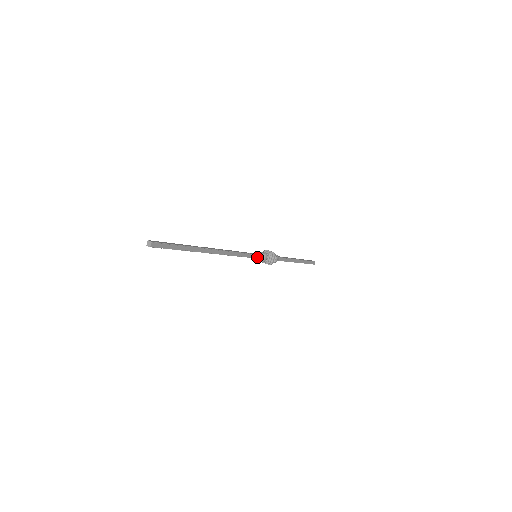
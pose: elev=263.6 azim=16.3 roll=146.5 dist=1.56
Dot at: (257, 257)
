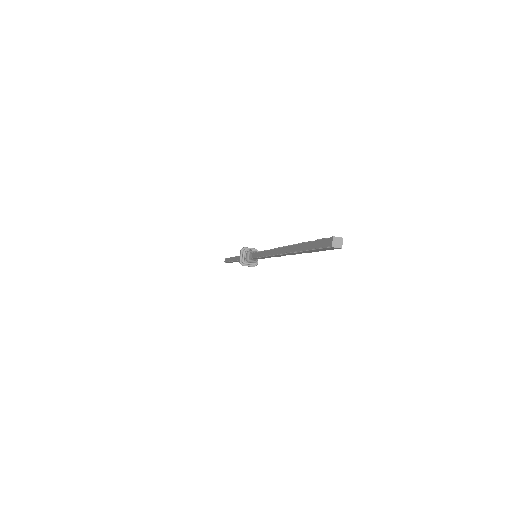
Dot at: occluded
